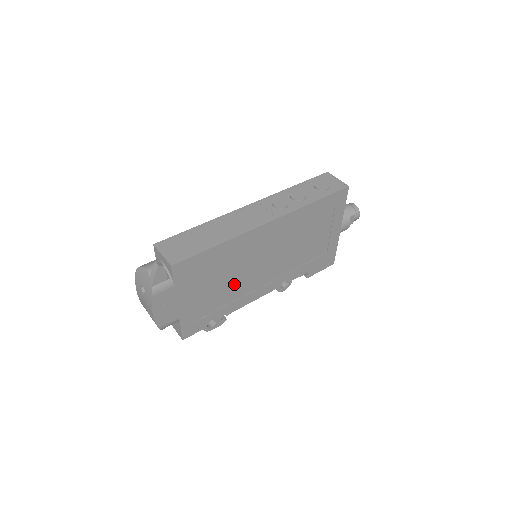
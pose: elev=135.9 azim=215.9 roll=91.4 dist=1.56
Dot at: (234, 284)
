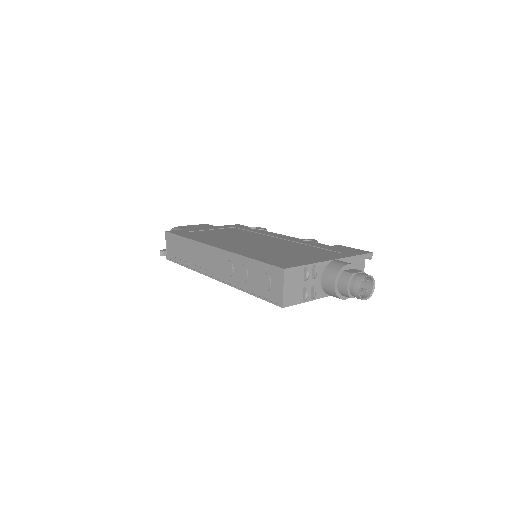
Dot at: occluded
